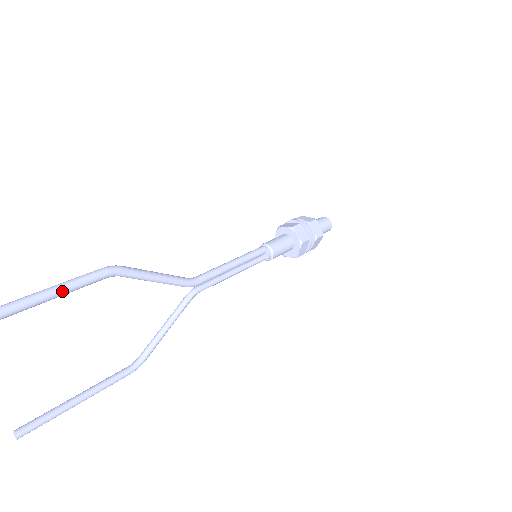
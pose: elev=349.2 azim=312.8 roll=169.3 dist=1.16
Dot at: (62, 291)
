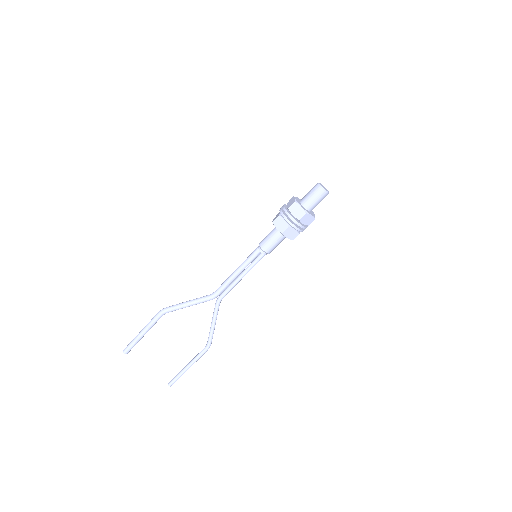
Dot at: (145, 331)
